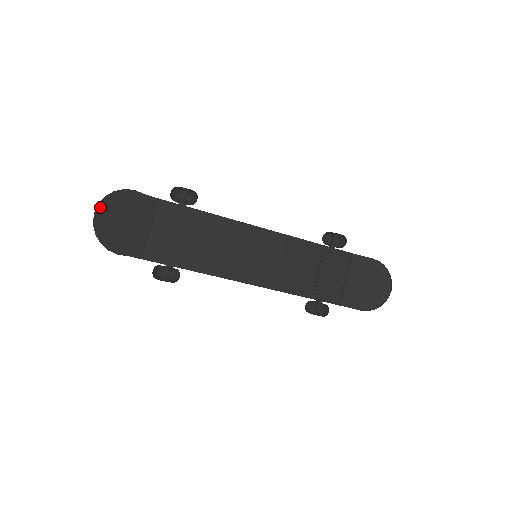
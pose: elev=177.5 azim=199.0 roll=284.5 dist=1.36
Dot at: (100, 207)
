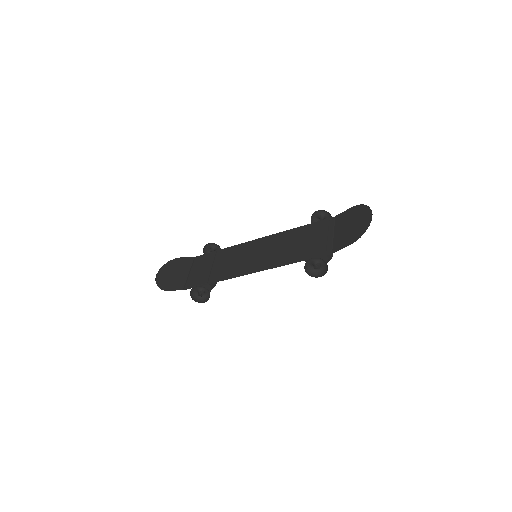
Dot at: (161, 271)
